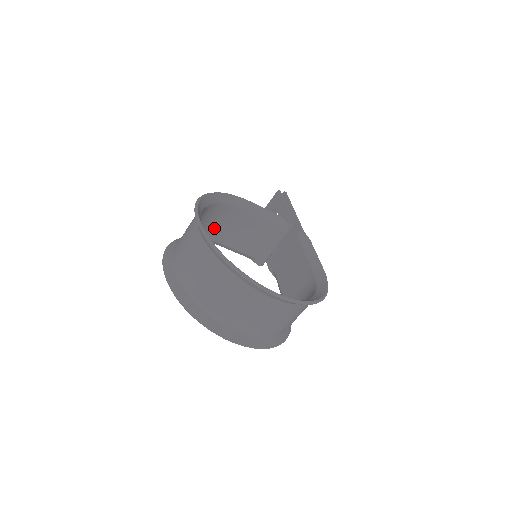
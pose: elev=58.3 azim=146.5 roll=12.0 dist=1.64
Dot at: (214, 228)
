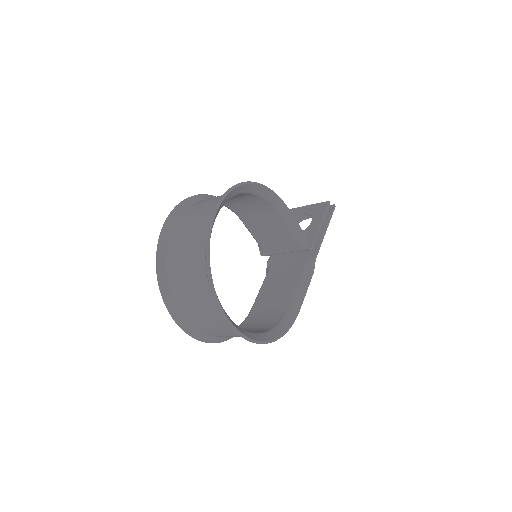
Dot at: (241, 205)
